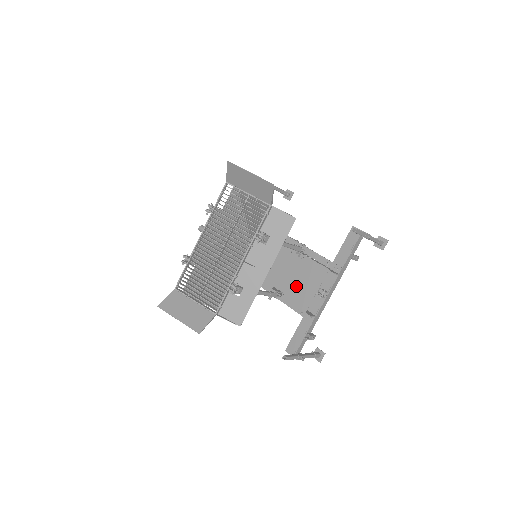
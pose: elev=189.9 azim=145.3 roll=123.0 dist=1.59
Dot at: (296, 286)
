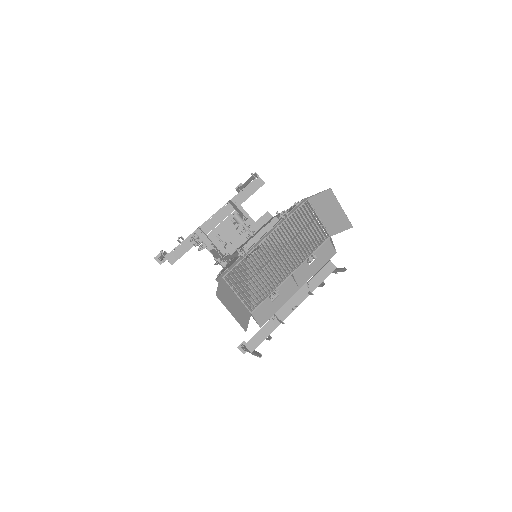
Dot at: occluded
